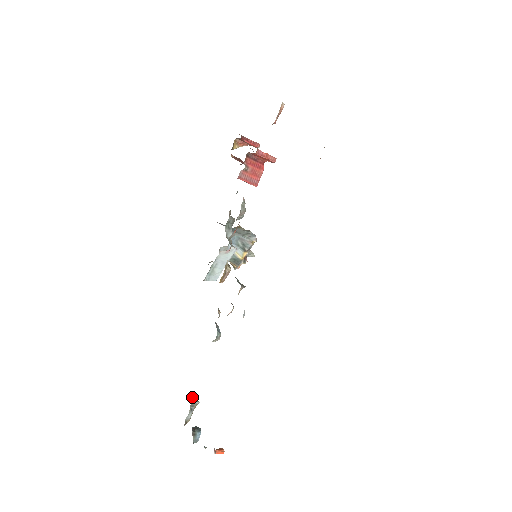
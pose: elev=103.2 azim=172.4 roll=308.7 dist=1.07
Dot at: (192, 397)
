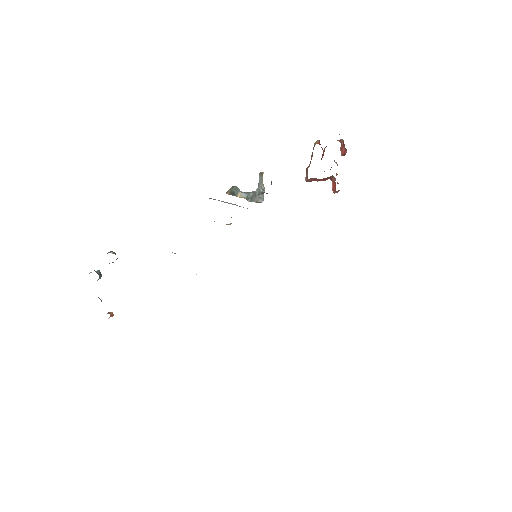
Dot at: occluded
